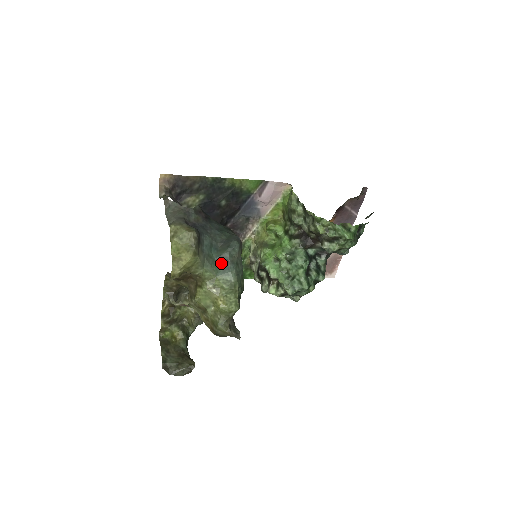
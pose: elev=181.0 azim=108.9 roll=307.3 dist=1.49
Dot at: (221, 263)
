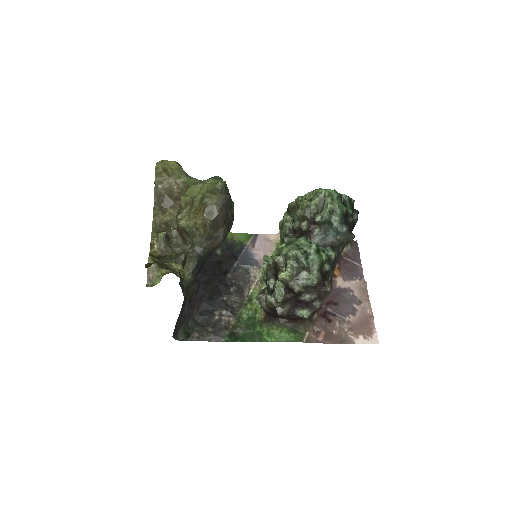
Dot at: occluded
